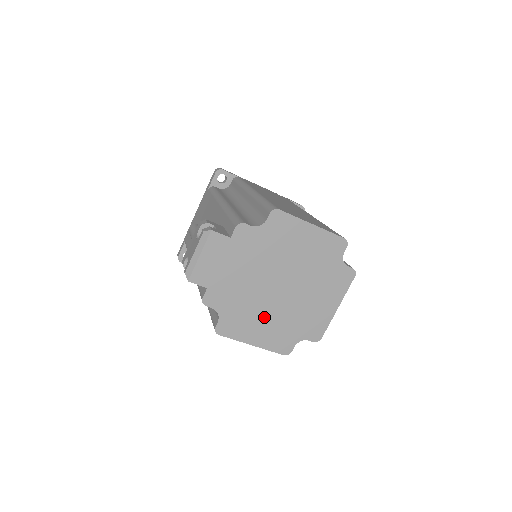
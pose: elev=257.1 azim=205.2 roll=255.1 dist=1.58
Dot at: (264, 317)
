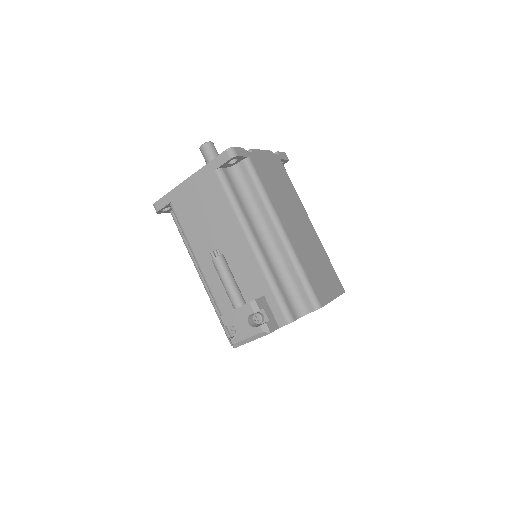
Dot at: occluded
